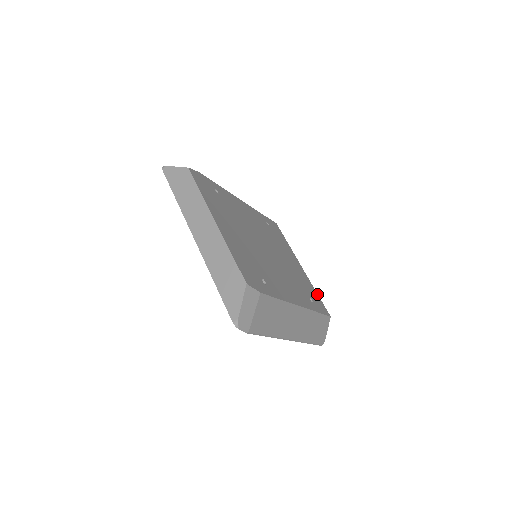
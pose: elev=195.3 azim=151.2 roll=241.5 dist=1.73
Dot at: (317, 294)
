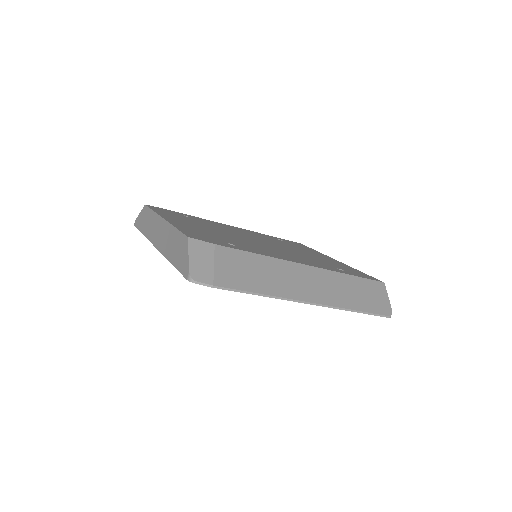
Dot at: occluded
